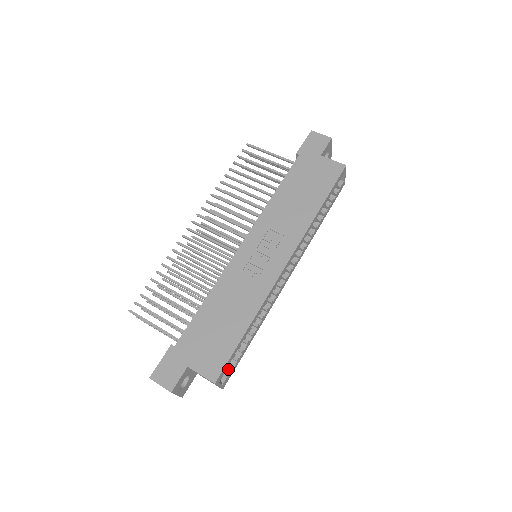
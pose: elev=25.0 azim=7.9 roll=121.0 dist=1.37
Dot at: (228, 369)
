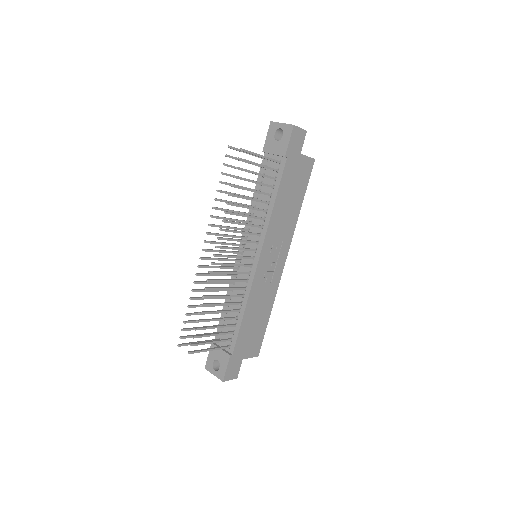
Dot at: occluded
